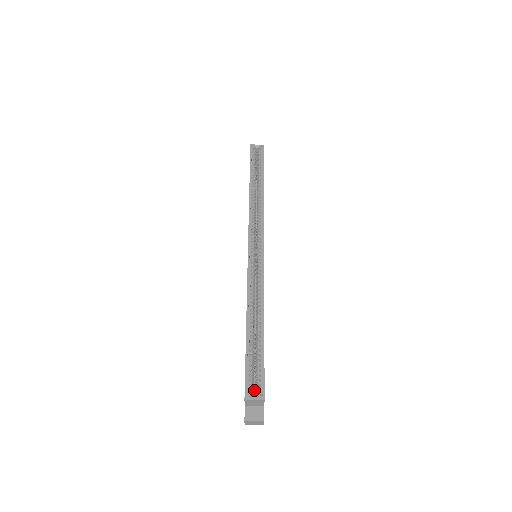
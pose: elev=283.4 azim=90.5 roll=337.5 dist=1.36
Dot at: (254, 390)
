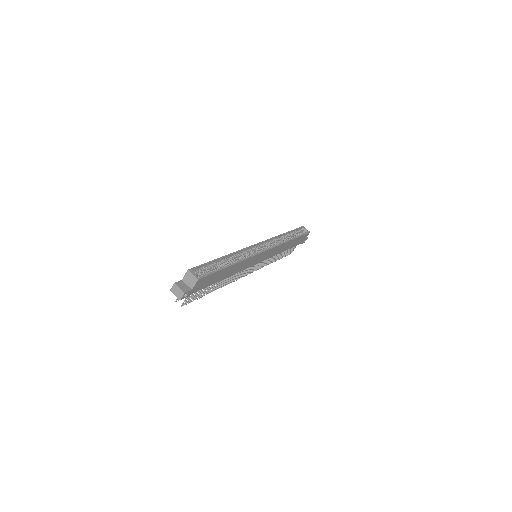
Dot at: occluded
